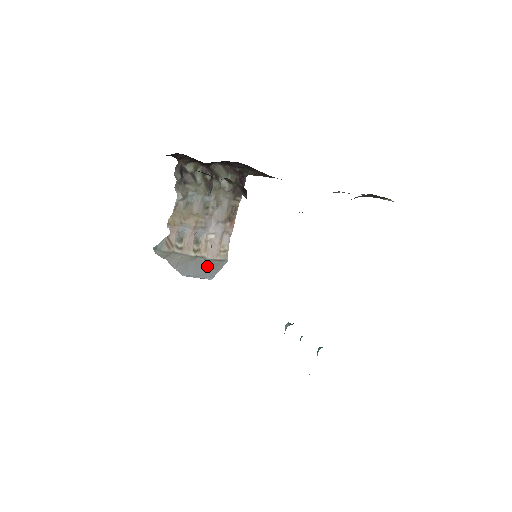
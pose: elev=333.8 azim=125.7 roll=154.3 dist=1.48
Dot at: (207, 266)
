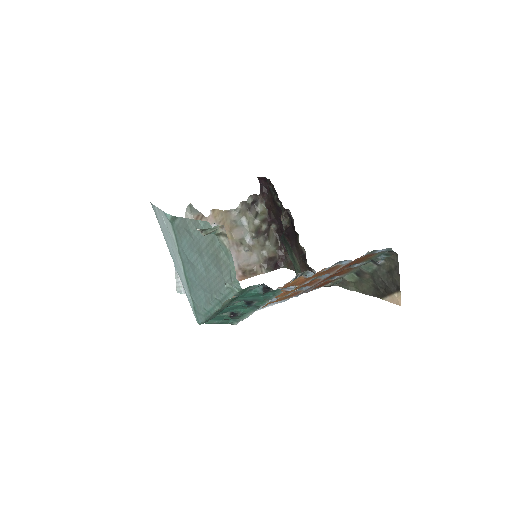
Dot at: occluded
